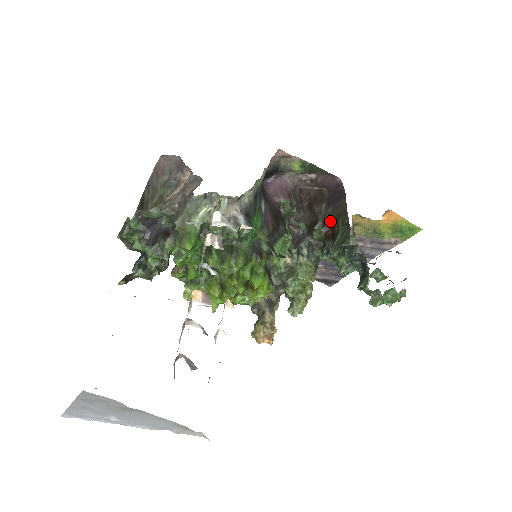
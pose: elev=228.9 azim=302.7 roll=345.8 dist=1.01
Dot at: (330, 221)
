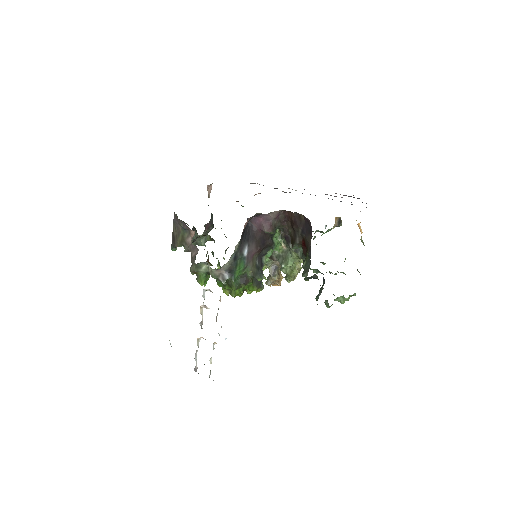
Dot at: (304, 242)
